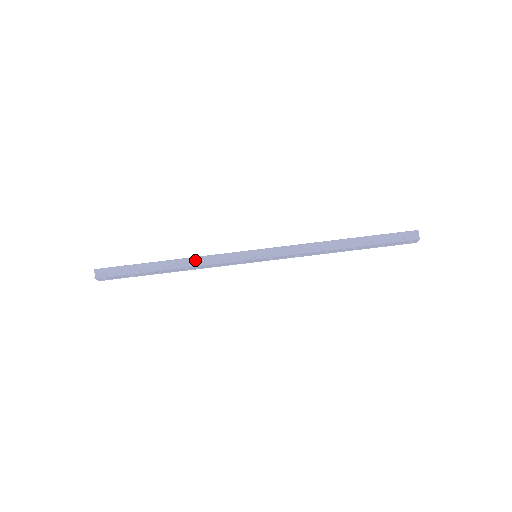
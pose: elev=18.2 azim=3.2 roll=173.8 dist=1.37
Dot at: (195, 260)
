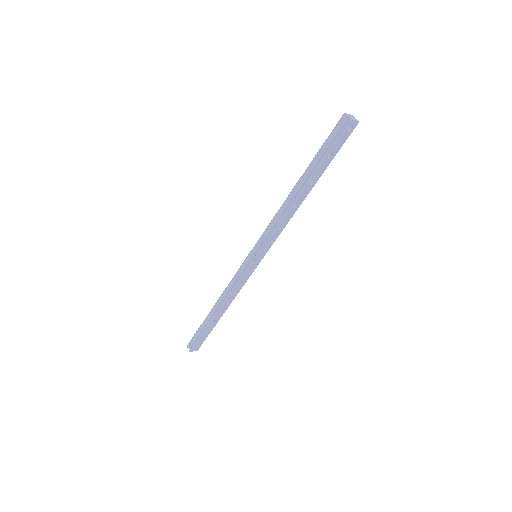
Dot at: (225, 294)
